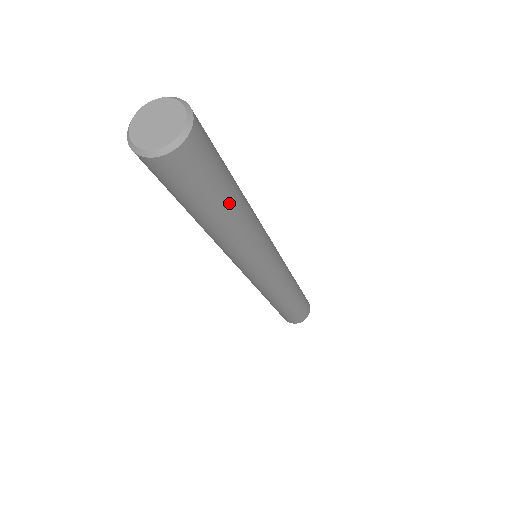
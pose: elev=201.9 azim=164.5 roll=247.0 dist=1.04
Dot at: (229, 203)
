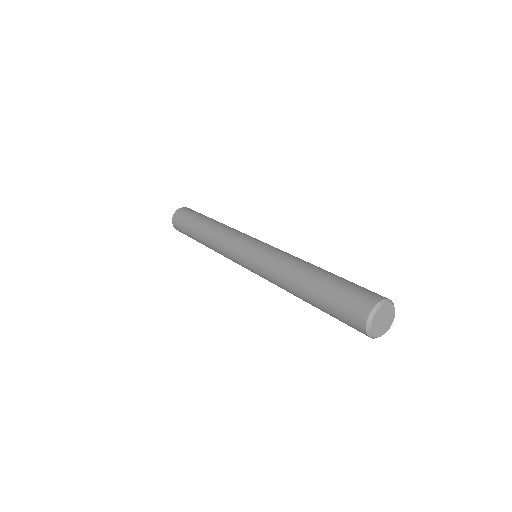
Dot at: occluded
